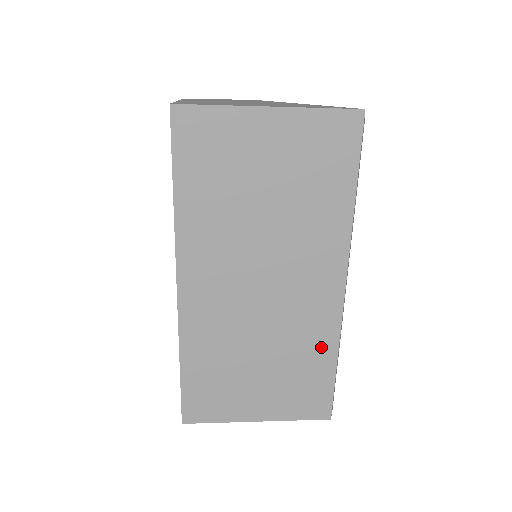
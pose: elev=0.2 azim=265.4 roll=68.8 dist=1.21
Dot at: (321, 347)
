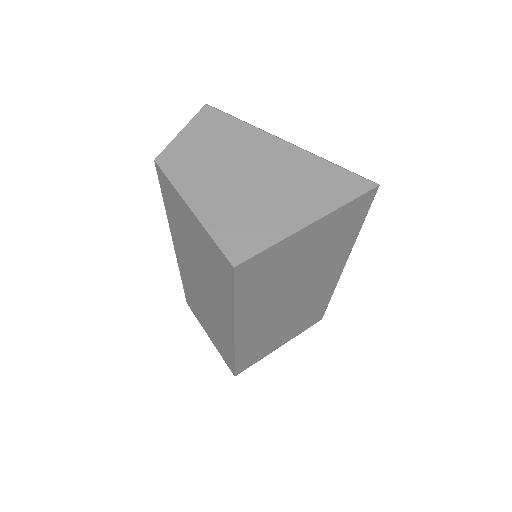
Dot at: (323, 300)
